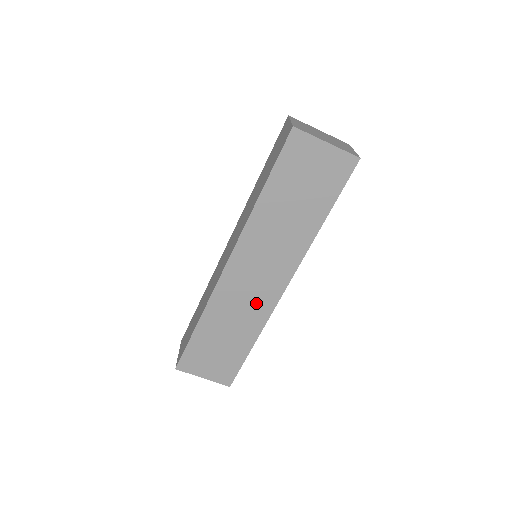
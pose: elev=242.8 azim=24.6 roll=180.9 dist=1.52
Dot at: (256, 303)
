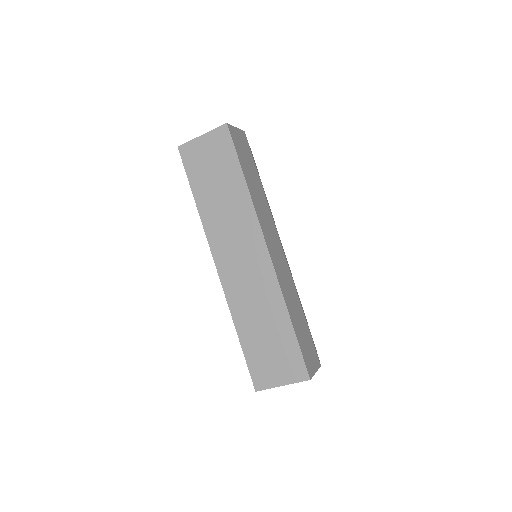
Dot at: (260, 281)
